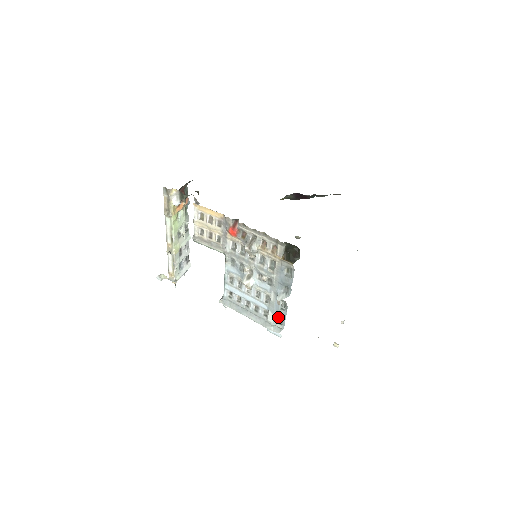
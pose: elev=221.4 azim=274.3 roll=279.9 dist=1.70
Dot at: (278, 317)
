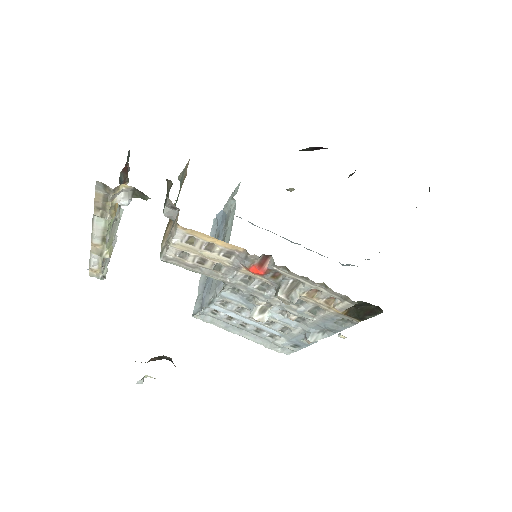
Dot at: (294, 343)
